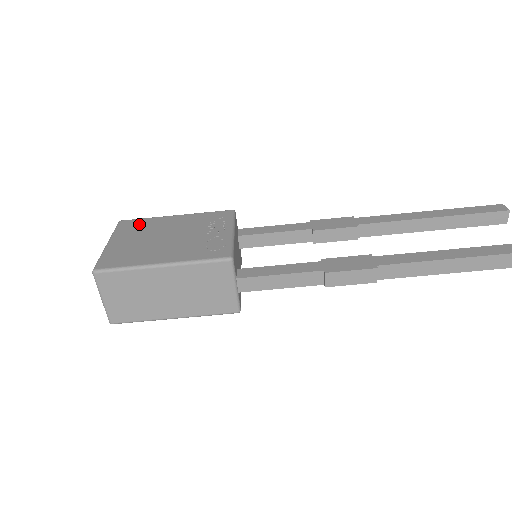
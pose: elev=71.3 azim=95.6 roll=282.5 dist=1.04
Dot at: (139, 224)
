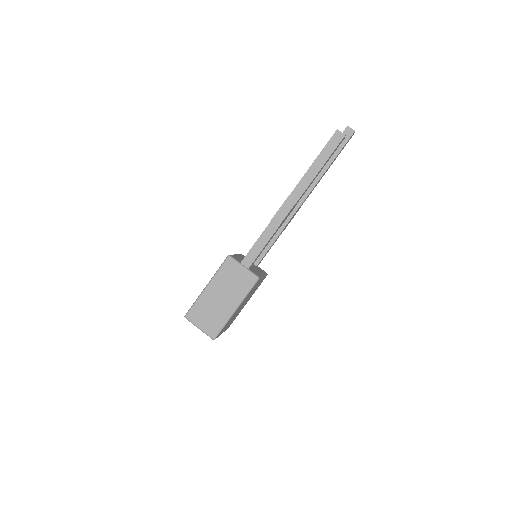
Dot at: occluded
